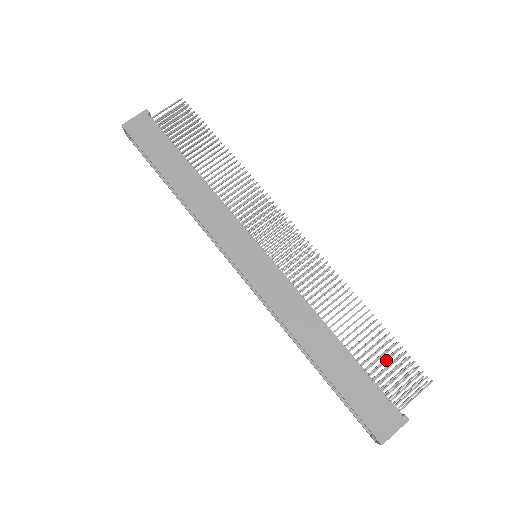
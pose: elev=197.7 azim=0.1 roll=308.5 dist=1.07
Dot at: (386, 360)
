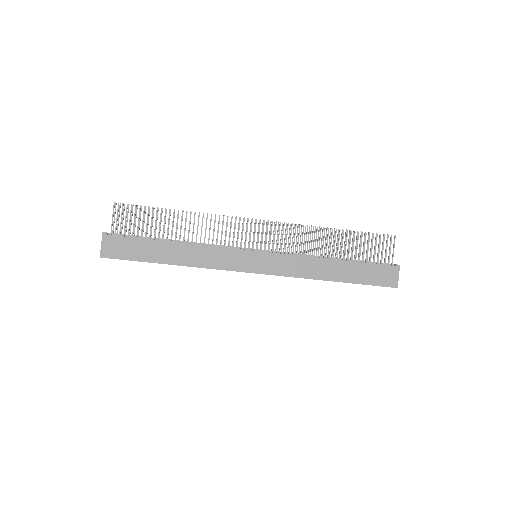
Dot at: (367, 247)
